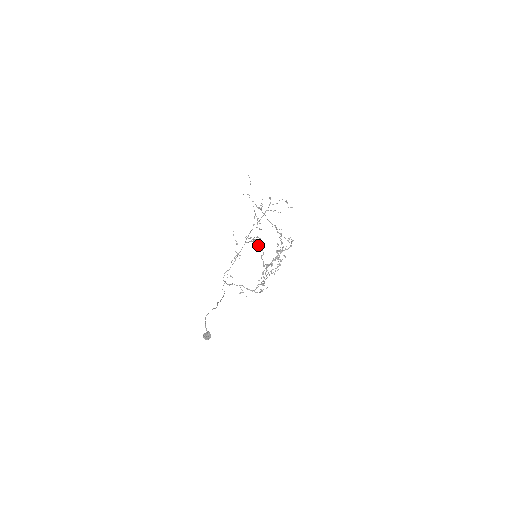
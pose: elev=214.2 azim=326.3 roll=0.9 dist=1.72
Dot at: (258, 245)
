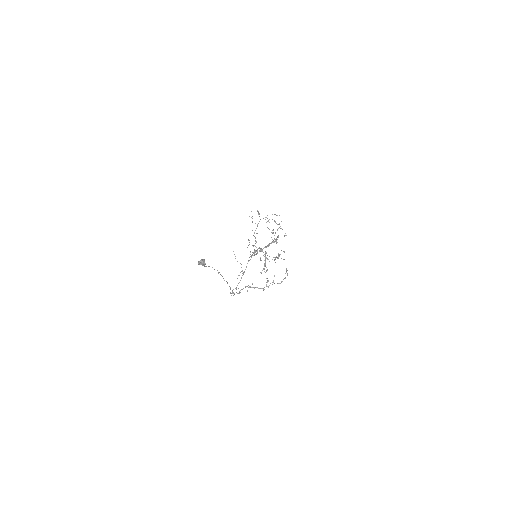
Dot at: (257, 250)
